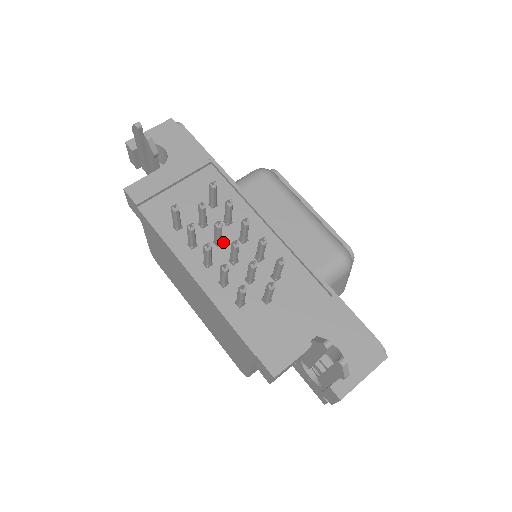
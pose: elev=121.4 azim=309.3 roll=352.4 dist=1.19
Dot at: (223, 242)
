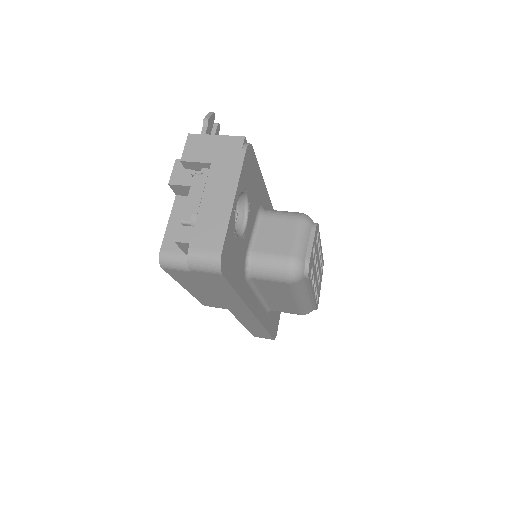
Dot at: occluded
